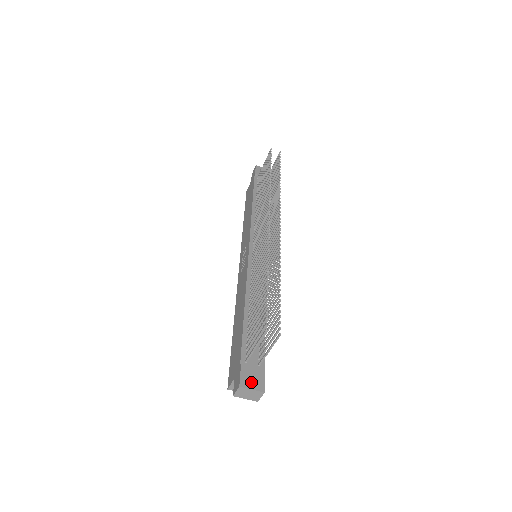
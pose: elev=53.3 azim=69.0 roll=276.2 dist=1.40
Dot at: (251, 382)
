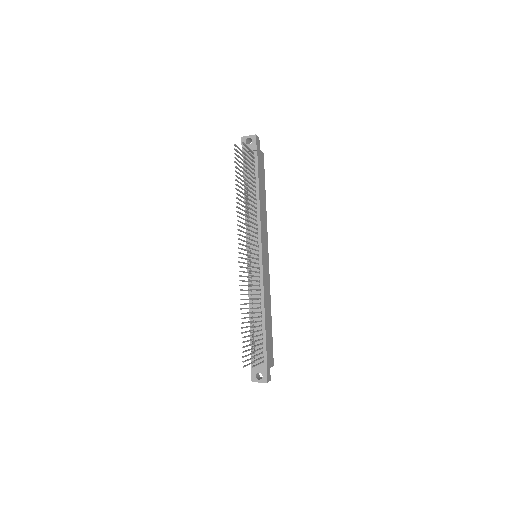
Dot at: occluded
